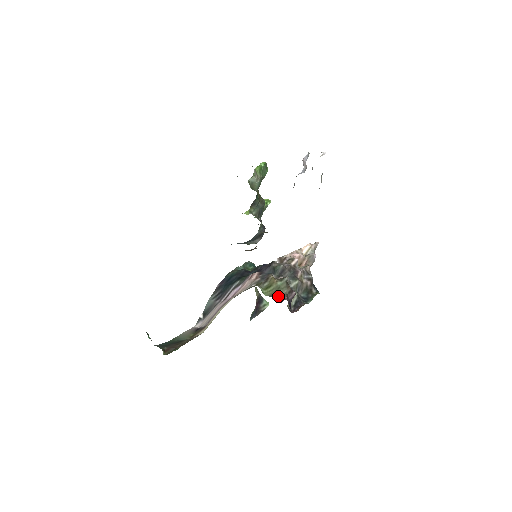
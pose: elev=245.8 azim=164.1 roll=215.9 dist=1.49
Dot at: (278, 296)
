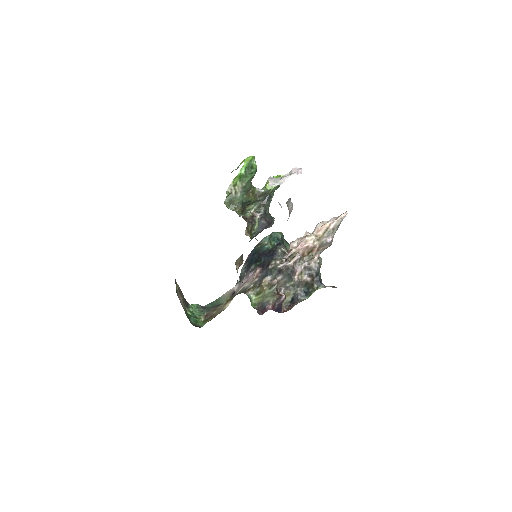
Dot at: (263, 305)
